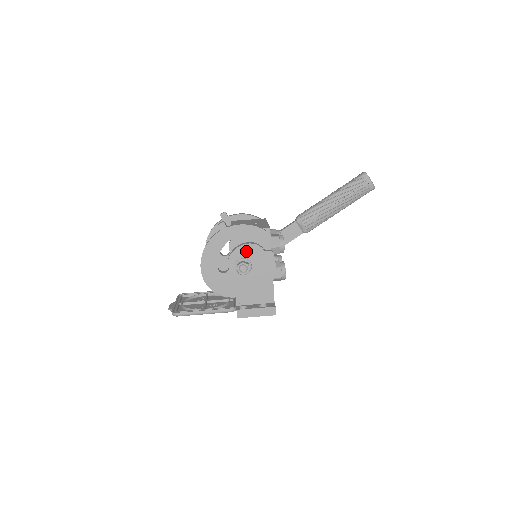
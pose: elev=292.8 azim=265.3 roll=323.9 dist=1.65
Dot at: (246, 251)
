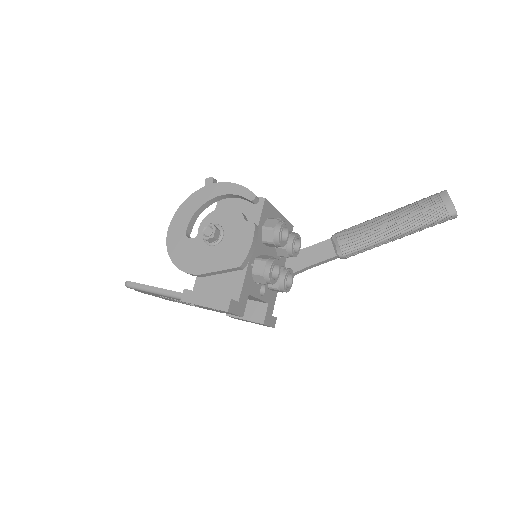
Dot at: (224, 216)
